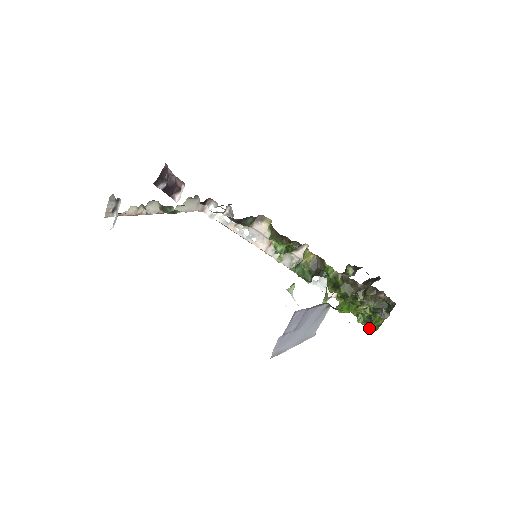
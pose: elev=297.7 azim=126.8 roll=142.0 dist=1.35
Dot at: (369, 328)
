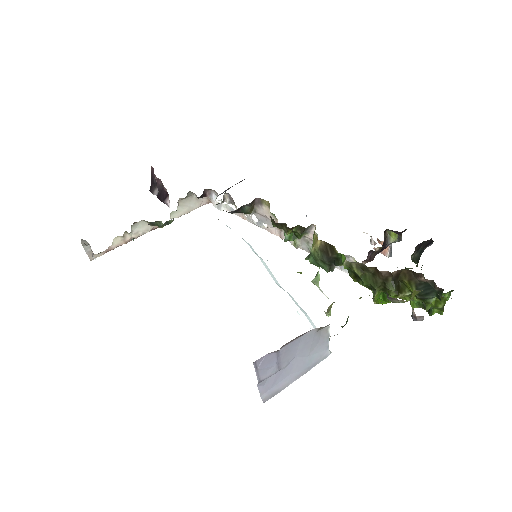
Dot at: occluded
